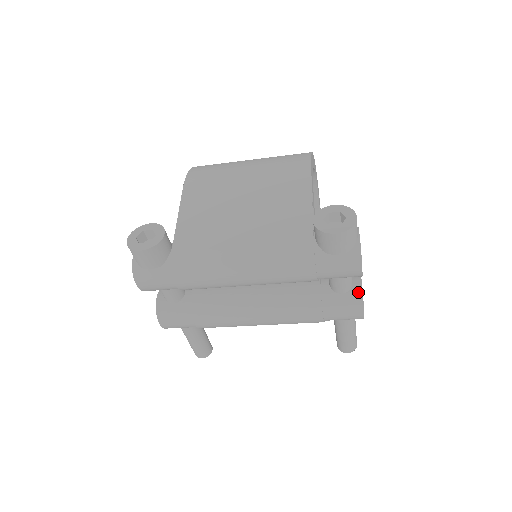
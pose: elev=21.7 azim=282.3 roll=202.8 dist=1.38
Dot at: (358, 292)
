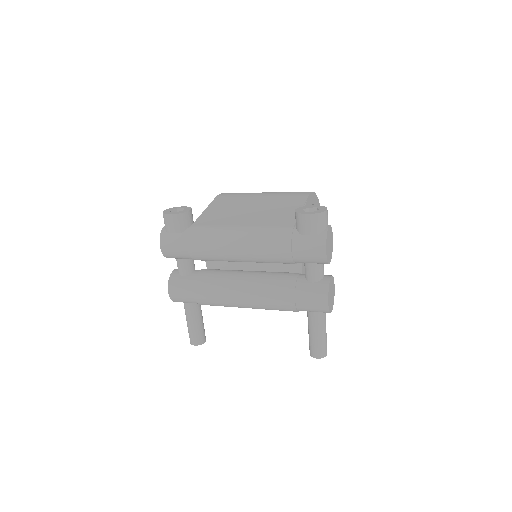
Dot at: (326, 283)
